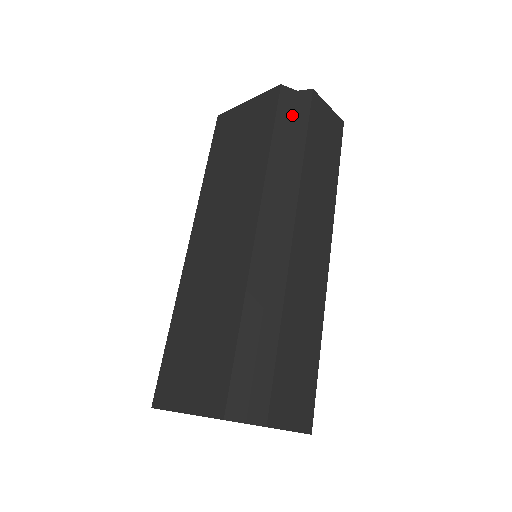
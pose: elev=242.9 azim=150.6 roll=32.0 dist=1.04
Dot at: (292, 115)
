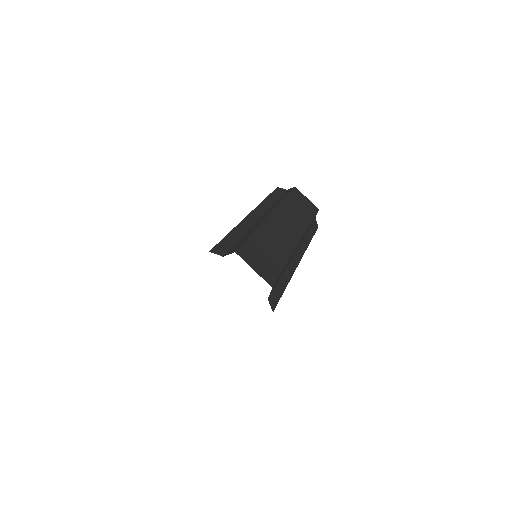
Dot at: (282, 194)
